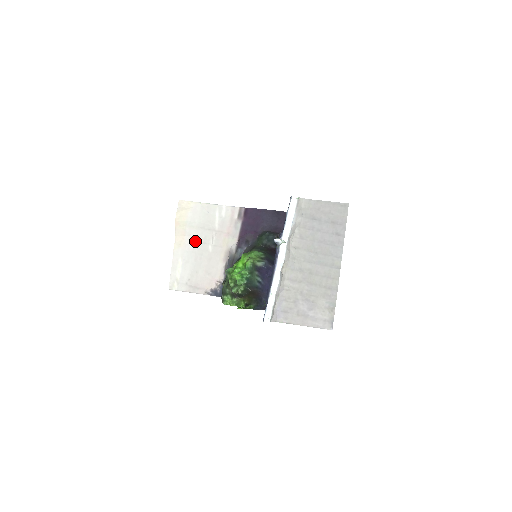
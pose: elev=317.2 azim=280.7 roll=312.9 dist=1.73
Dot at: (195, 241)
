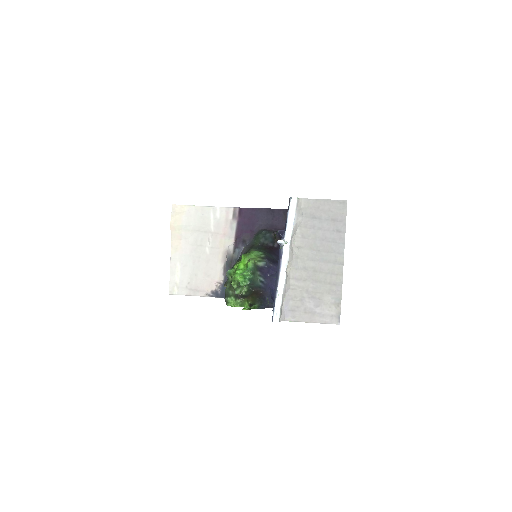
Dot at: (192, 244)
